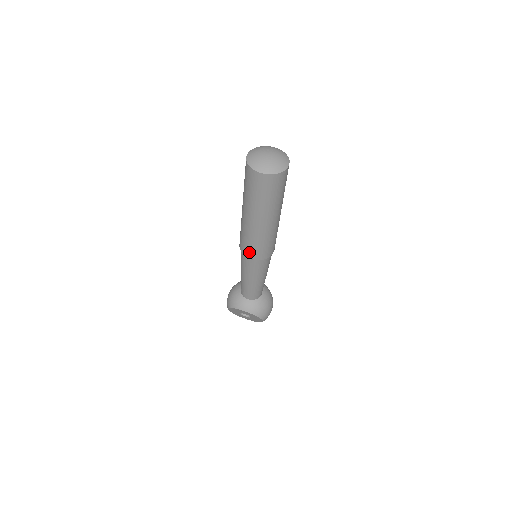
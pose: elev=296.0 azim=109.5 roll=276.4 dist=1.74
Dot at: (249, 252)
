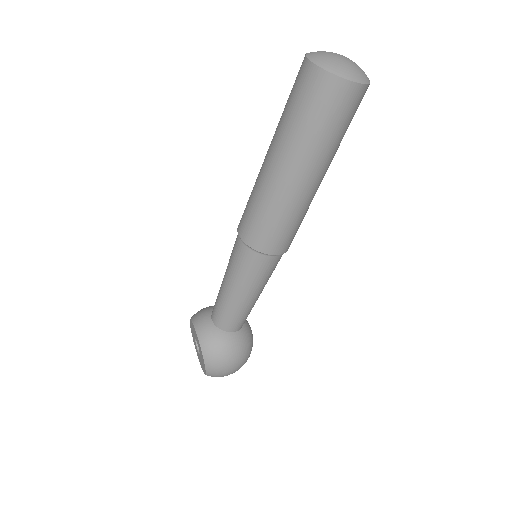
Dot at: (243, 221)
